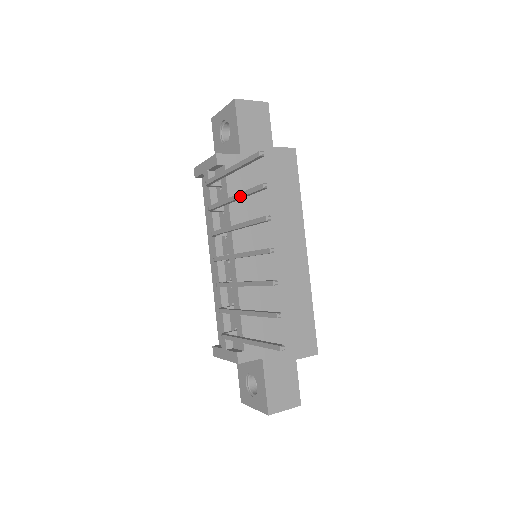
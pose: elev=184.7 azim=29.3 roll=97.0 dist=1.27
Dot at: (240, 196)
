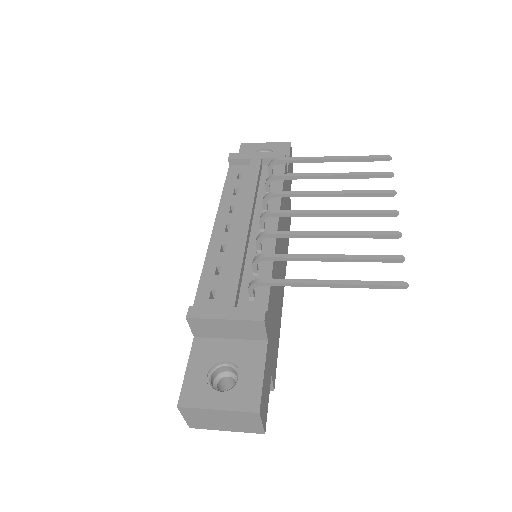
Dot at: (349, 174)
